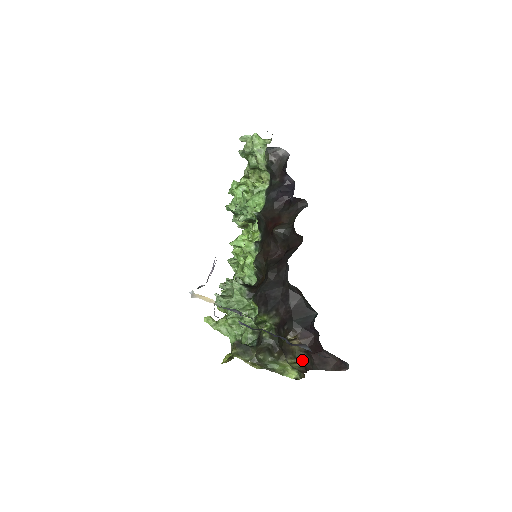
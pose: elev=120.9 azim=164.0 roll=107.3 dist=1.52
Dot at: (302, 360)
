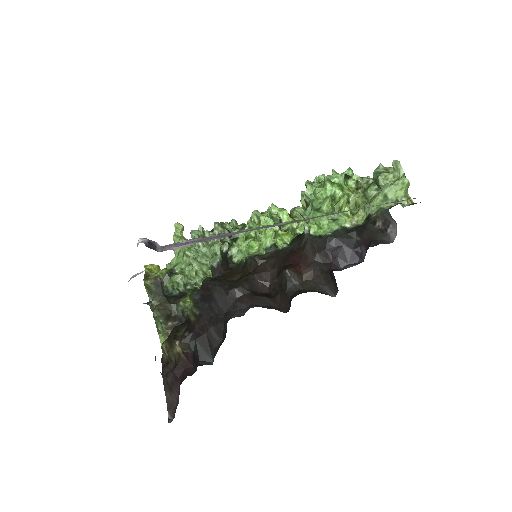
Dot at: (169, 359)
